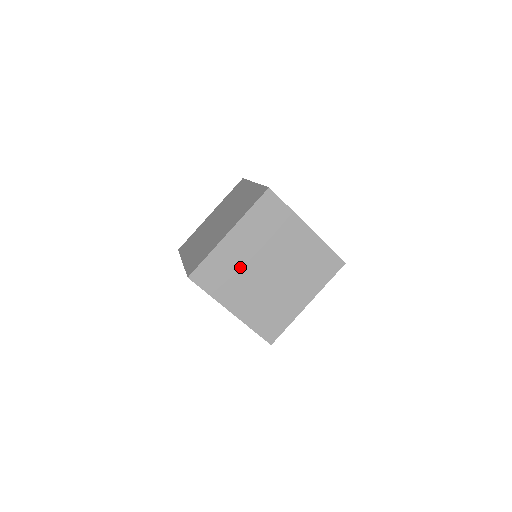
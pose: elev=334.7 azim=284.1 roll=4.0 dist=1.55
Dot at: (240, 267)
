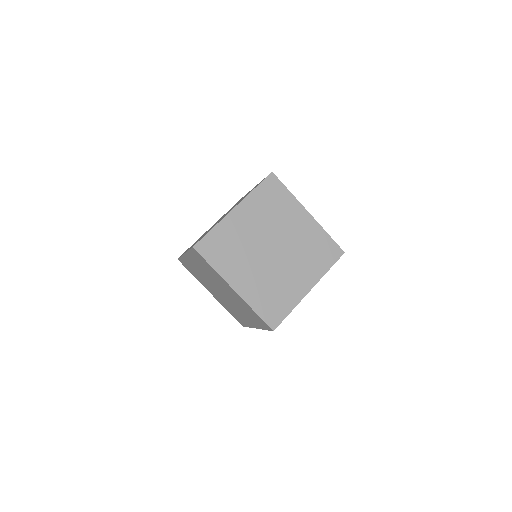
Dot at: (244, 243)
